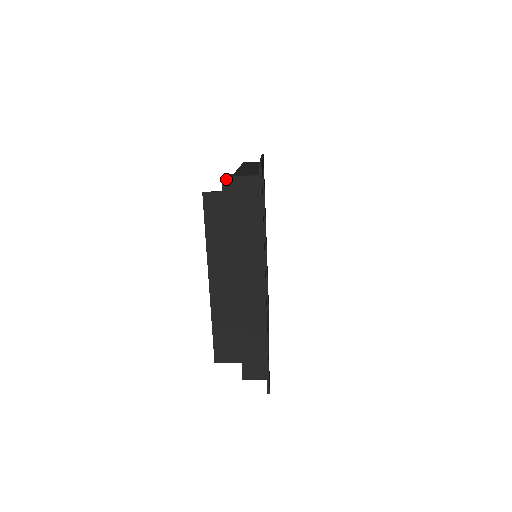
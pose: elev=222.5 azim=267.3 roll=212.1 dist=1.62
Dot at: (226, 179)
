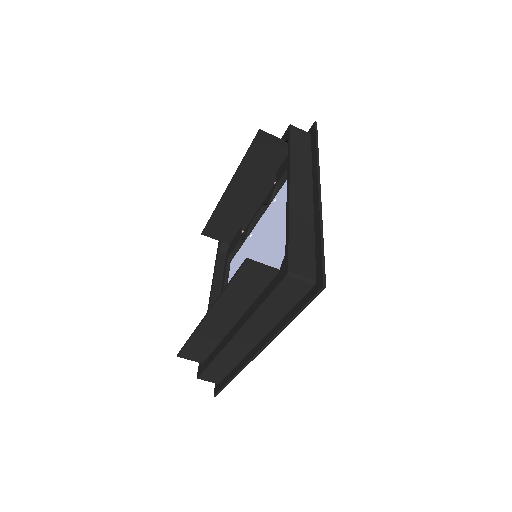
Dot at: (262, 136)
